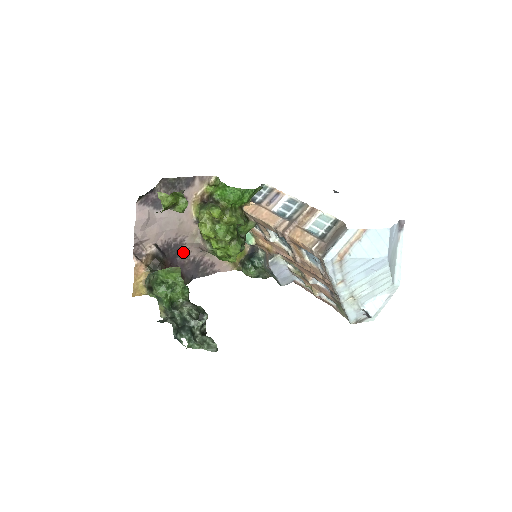
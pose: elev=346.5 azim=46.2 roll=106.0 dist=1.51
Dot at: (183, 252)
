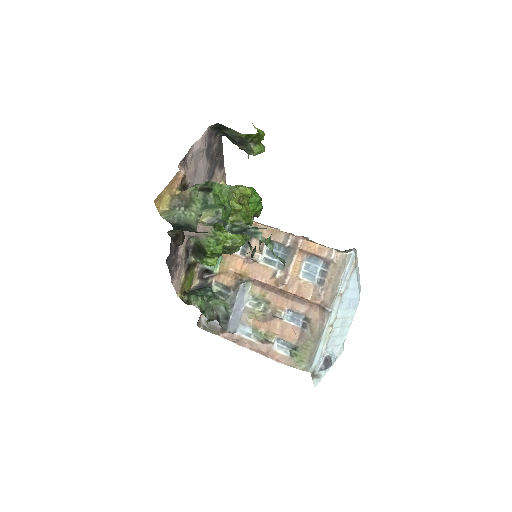
Dot at: occluded
